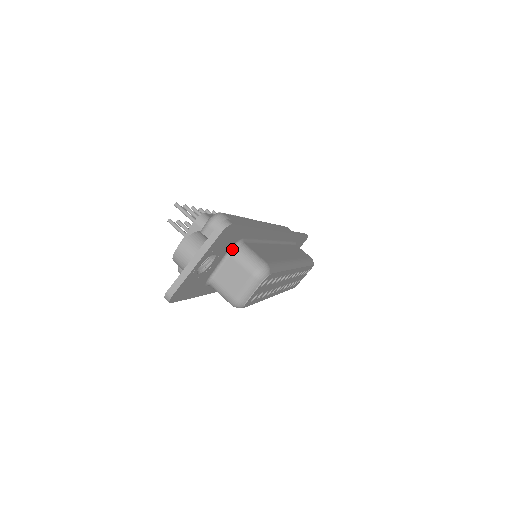
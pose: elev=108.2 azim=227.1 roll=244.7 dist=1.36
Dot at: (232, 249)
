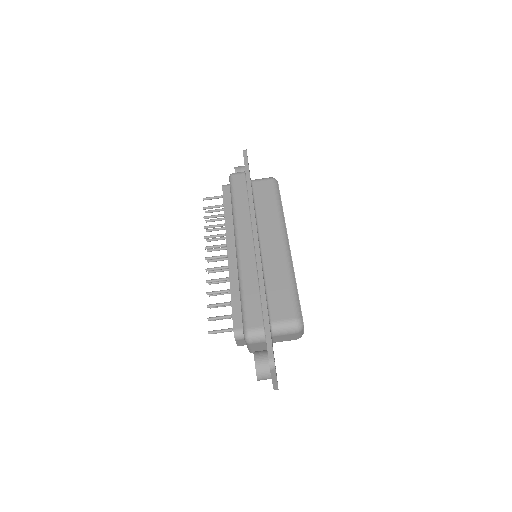
Dot at: (272, 335)
